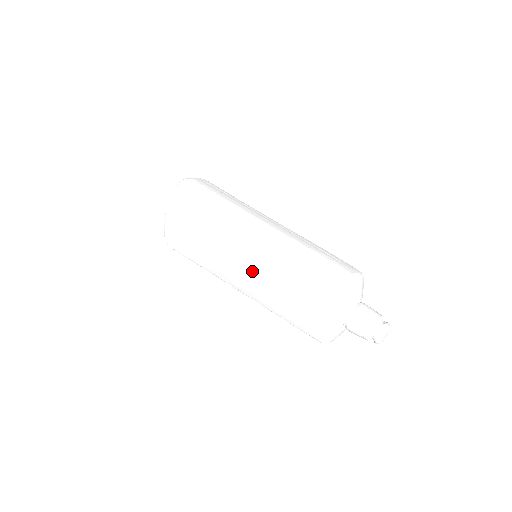
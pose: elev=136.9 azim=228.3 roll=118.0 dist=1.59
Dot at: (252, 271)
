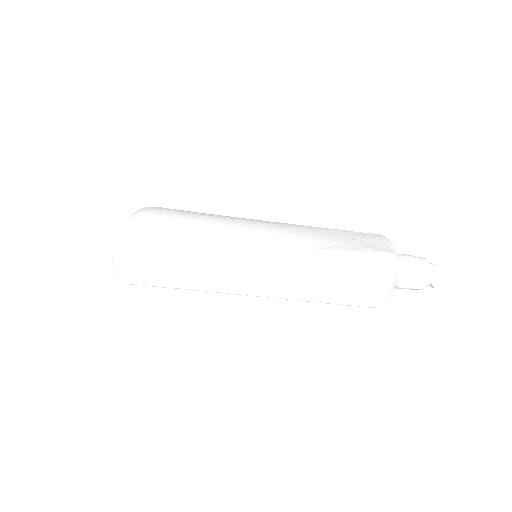
Dot at: (273, 240)
